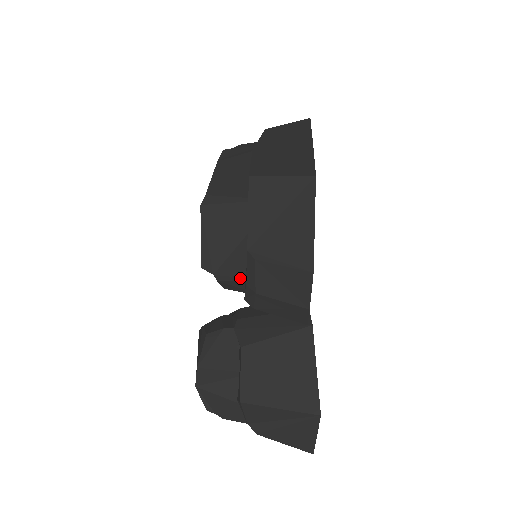
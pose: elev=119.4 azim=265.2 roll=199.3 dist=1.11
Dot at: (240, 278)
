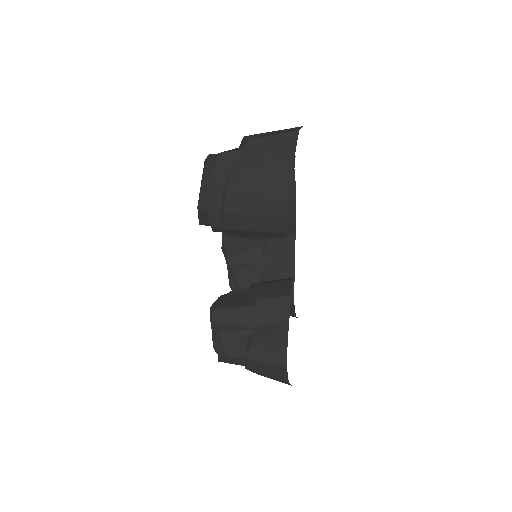
Dot at: occluded
